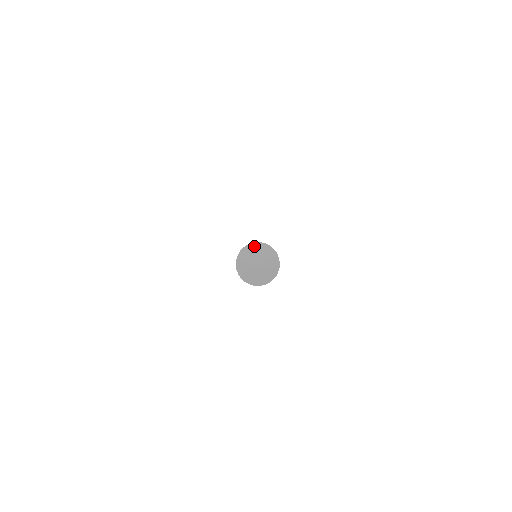
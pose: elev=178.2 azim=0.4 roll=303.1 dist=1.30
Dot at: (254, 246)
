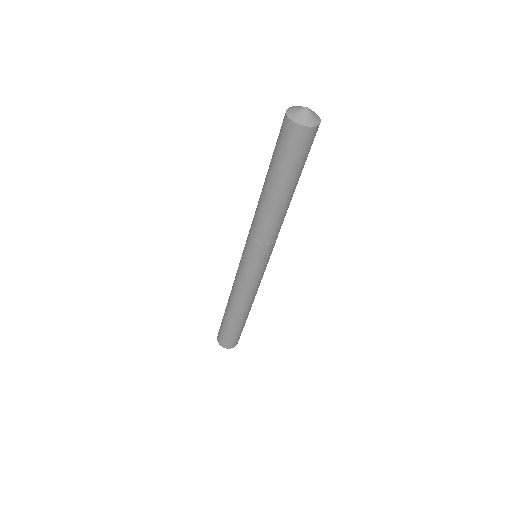
Dot at: (290, 109)
